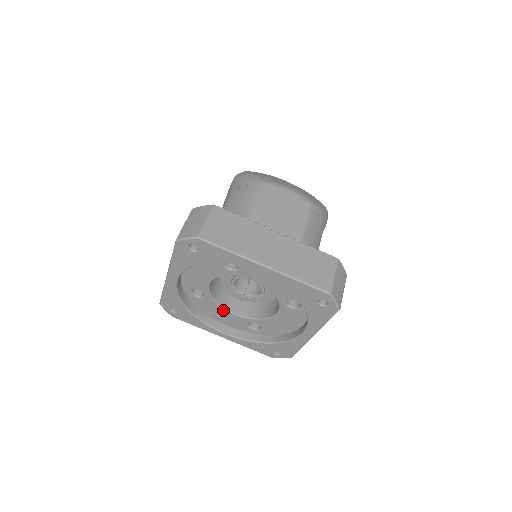
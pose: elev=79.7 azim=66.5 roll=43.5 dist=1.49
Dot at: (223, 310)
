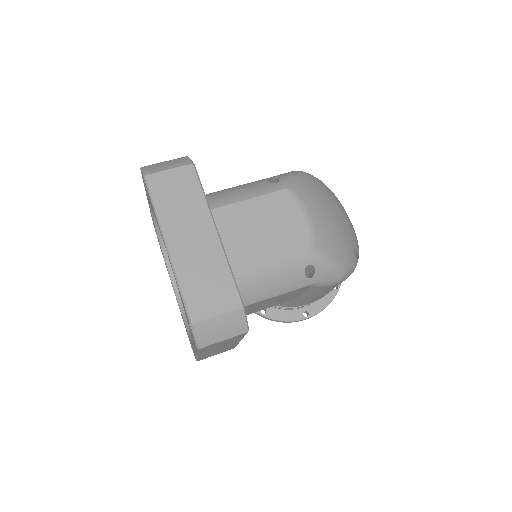
Dot at: occluded
